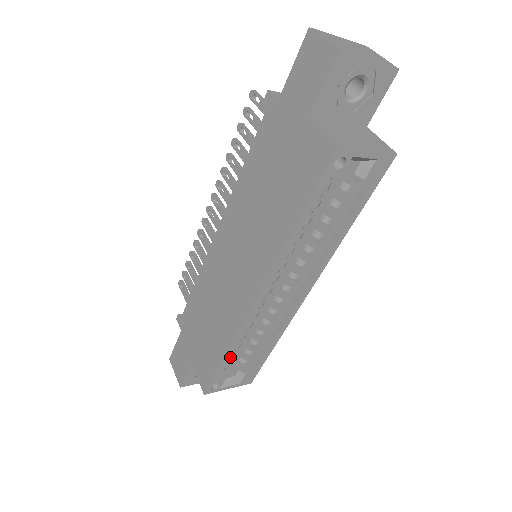
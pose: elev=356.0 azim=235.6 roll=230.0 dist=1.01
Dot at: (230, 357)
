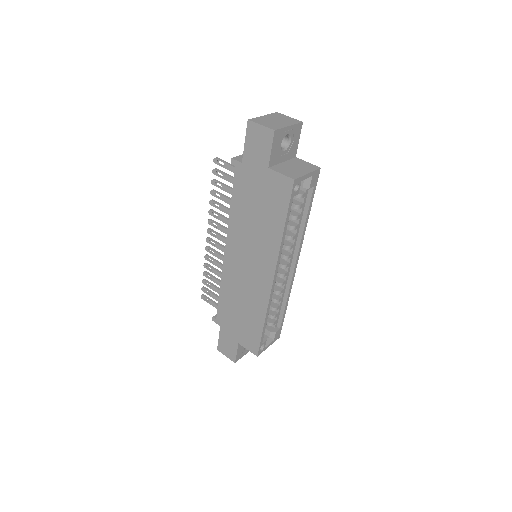
Dot at: occluded
